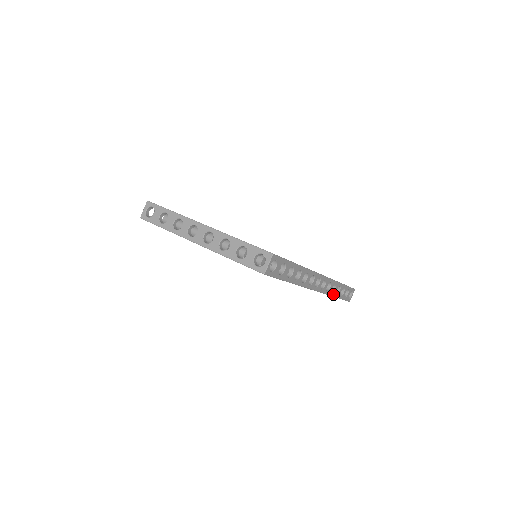
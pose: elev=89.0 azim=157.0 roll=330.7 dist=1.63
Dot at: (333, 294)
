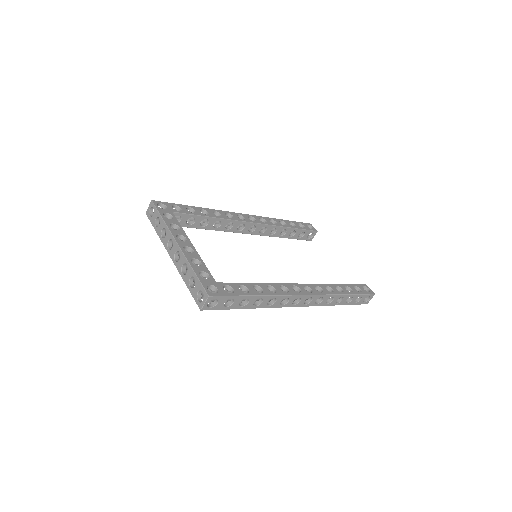
Dot at: (331, 304)
